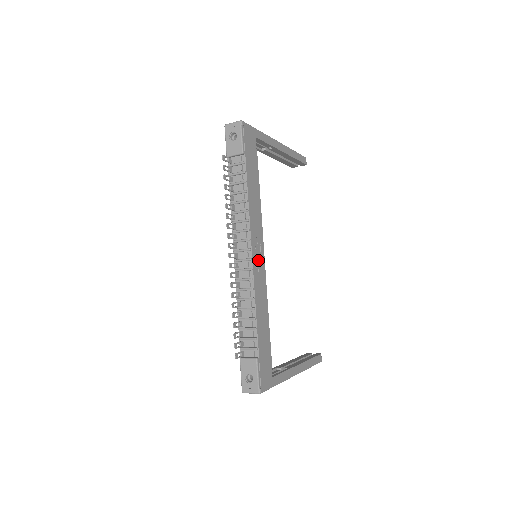
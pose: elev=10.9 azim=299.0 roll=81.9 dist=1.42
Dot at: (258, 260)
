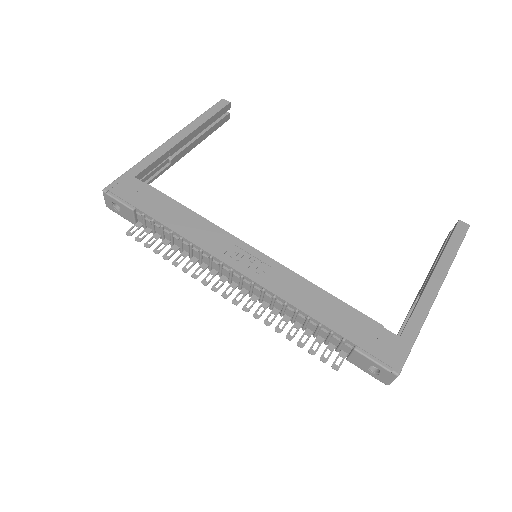
Dot at: (253, 264)
